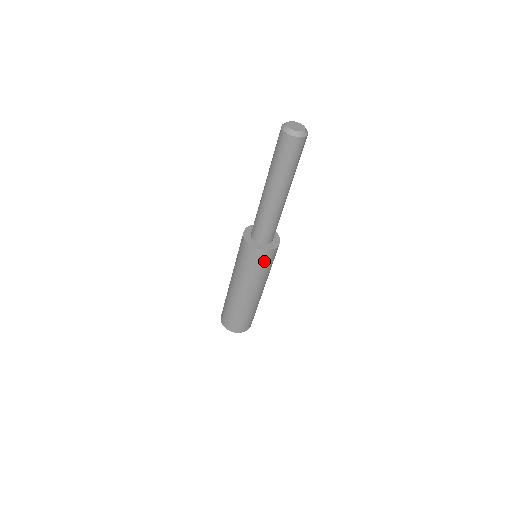
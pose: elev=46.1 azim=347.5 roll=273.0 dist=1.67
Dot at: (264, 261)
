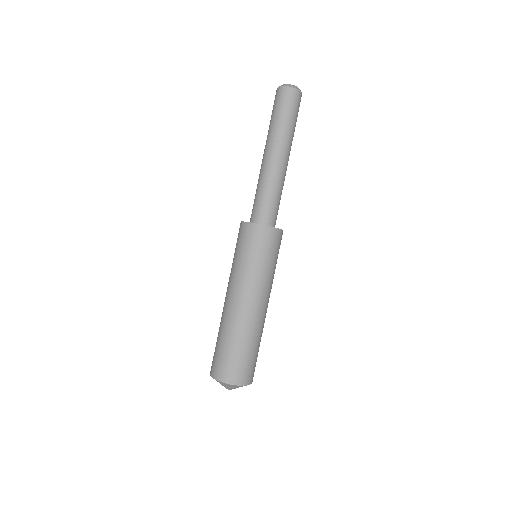
Dot at: (245, 240)
